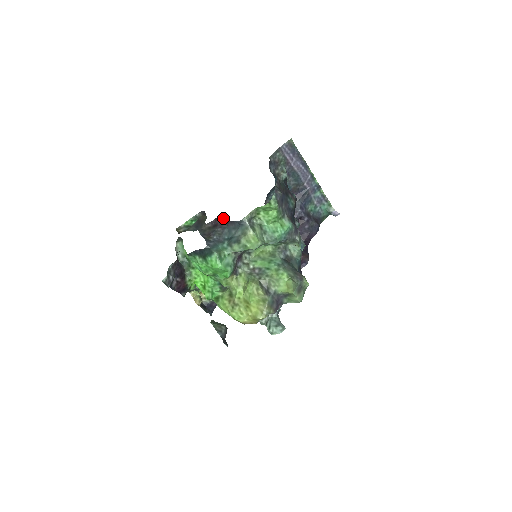
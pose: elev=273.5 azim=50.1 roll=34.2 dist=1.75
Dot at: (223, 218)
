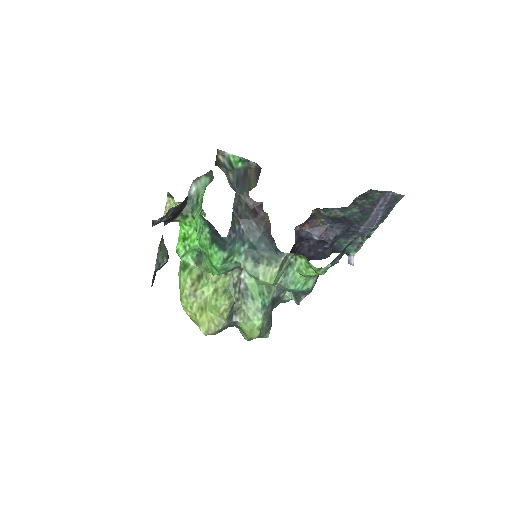
Dot at: occluded
